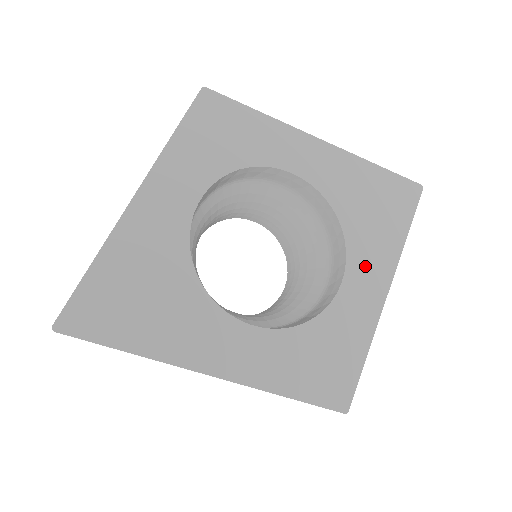
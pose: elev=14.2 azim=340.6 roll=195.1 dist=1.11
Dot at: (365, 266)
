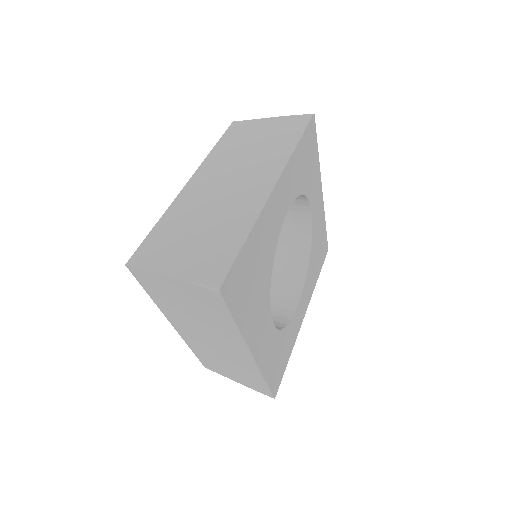
Dot at: (305, 295)
